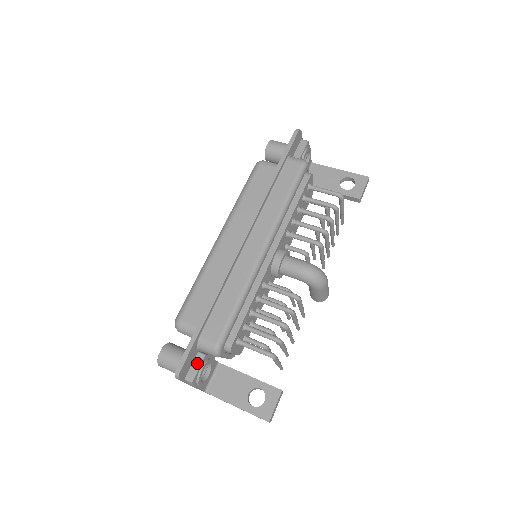
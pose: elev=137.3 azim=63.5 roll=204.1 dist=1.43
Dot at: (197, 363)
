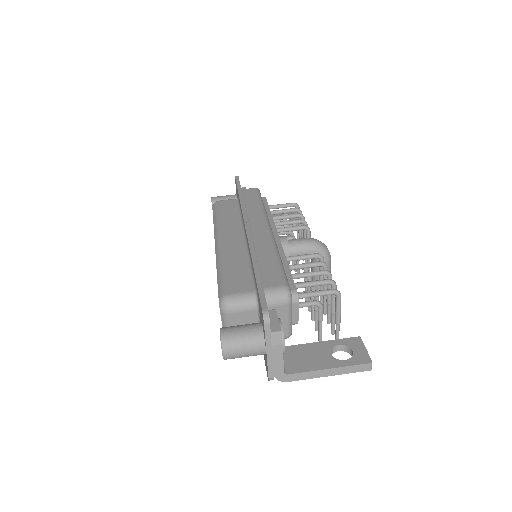
Dot at: (272, 317)
